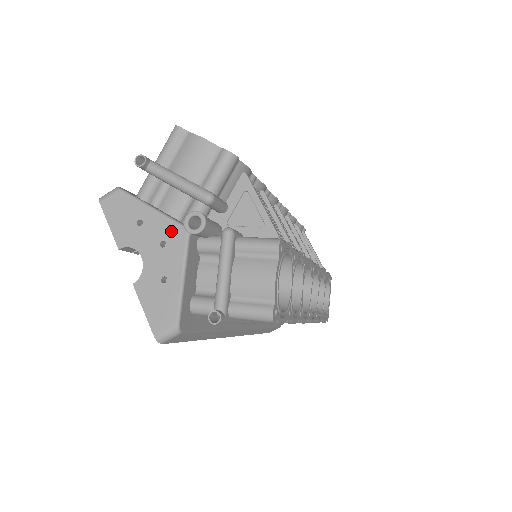
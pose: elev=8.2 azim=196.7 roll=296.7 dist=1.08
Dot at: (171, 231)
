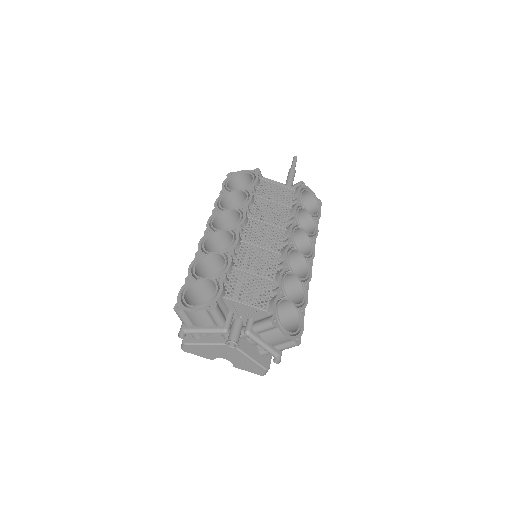
Dot at: (225, 348)
